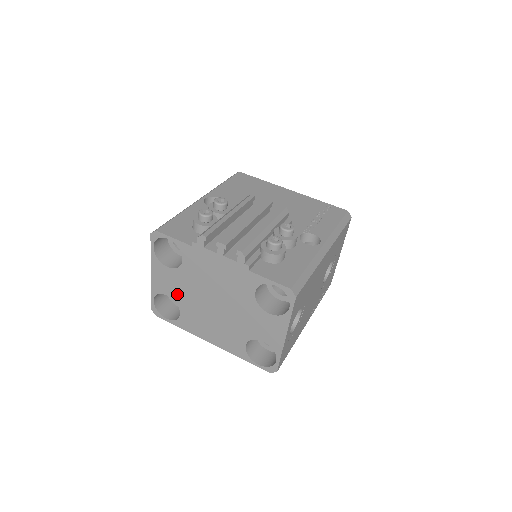
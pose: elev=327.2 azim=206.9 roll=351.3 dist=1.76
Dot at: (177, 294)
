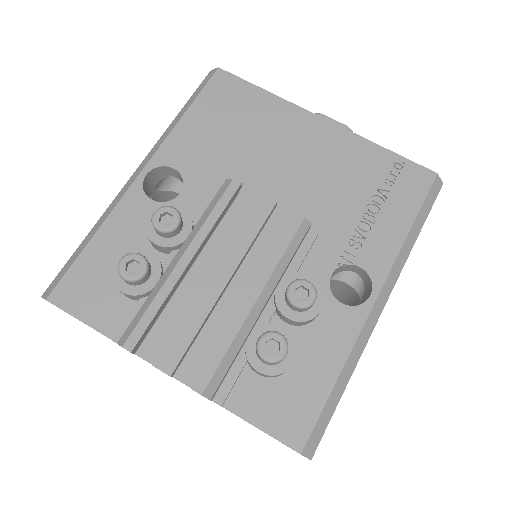
Dot at: occluded
